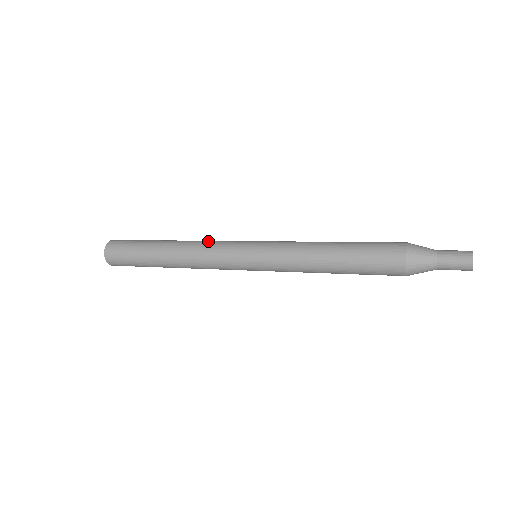
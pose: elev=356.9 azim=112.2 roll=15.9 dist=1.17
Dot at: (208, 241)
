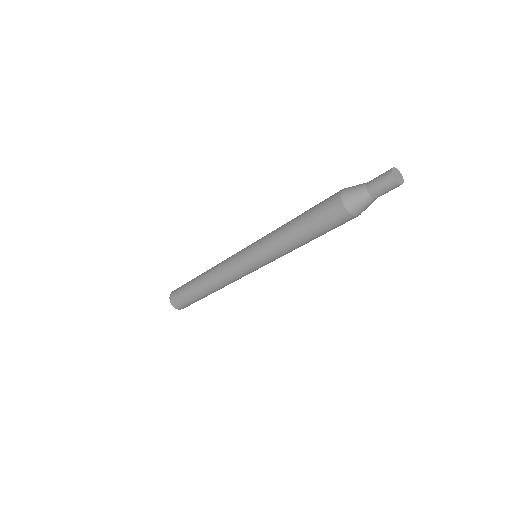
Dot at: occluded
